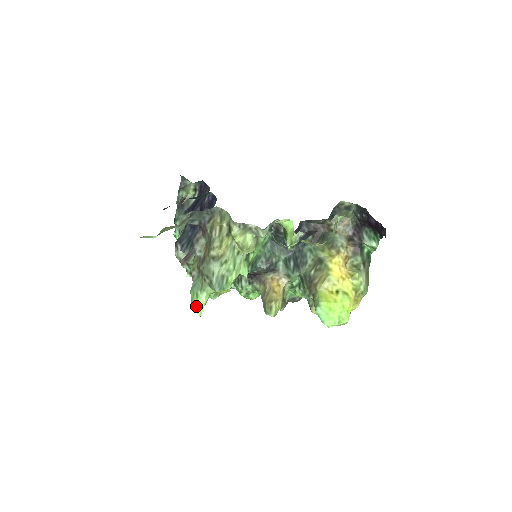
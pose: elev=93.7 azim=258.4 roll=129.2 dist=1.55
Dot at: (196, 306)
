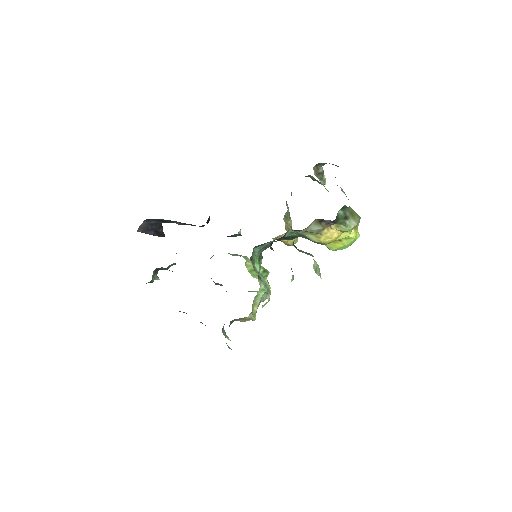
Dot at: occluded
